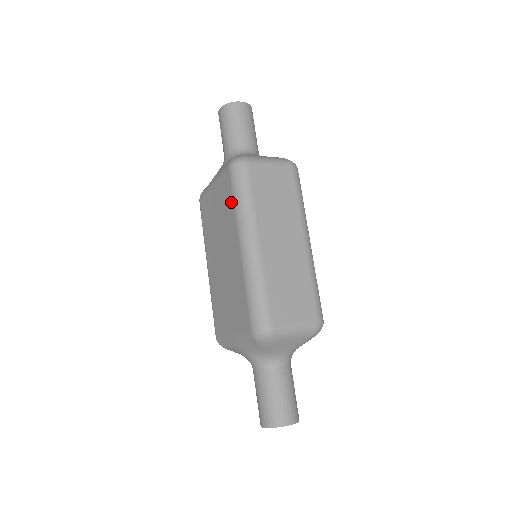
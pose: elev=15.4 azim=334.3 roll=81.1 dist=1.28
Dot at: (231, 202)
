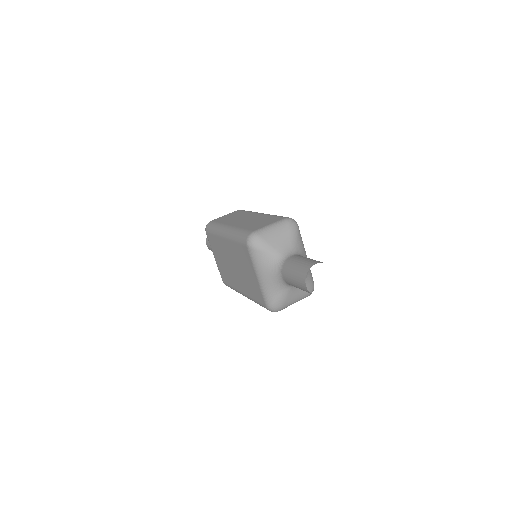
Dot at: (214, 238)
